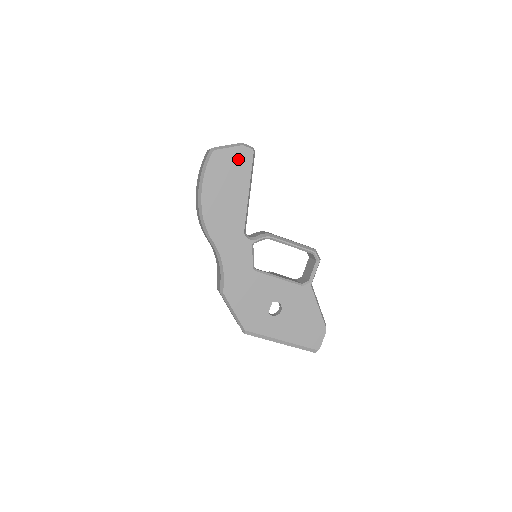
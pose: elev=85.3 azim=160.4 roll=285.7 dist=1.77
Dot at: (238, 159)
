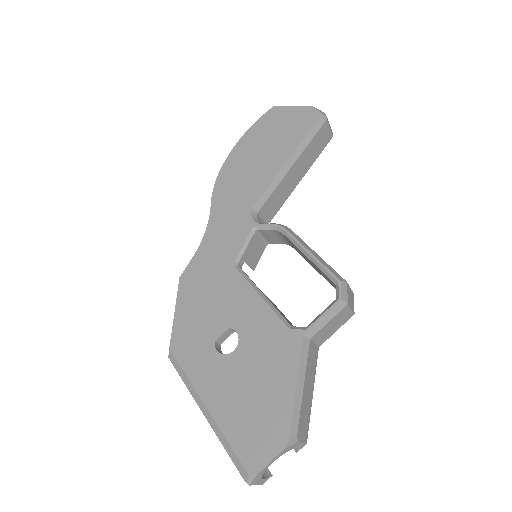
Dot at: (297, 120)
